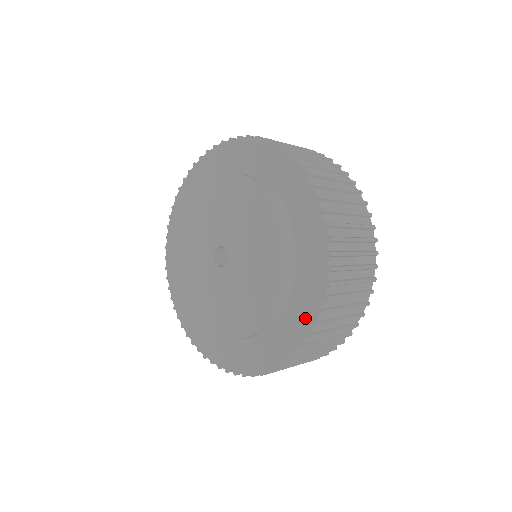
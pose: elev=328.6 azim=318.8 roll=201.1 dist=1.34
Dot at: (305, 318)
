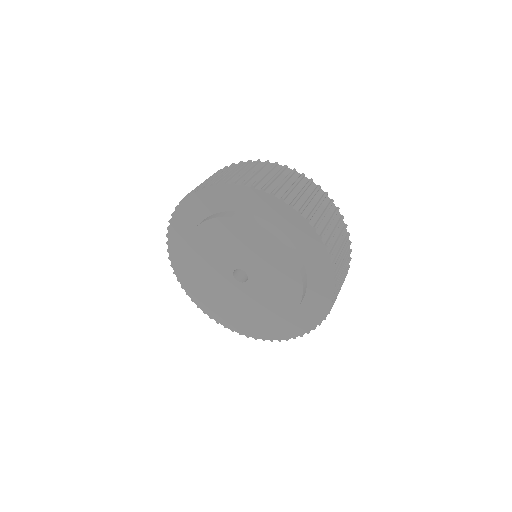
Dot at: (325, 274)
